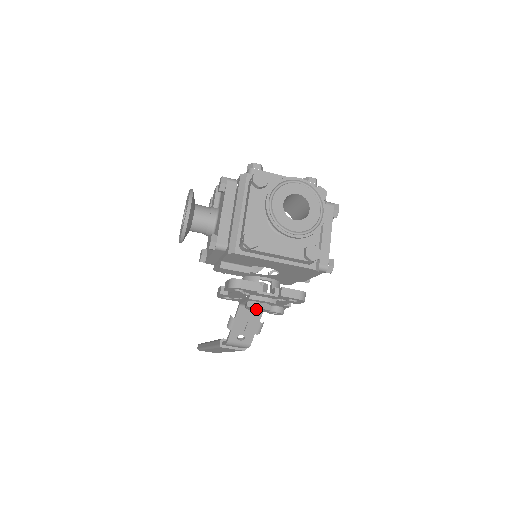
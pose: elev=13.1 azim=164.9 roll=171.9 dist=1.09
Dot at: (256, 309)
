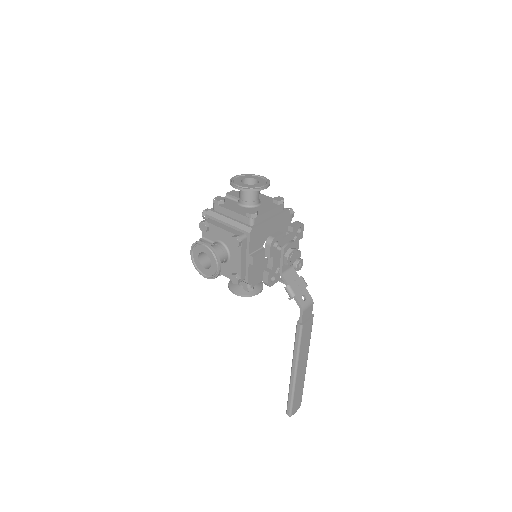
Dot at: (292, 255)
